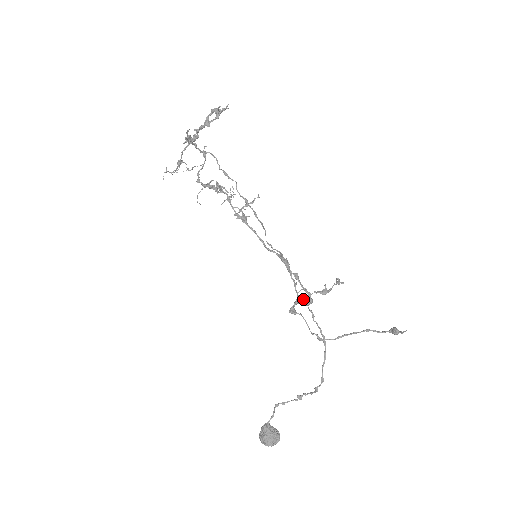
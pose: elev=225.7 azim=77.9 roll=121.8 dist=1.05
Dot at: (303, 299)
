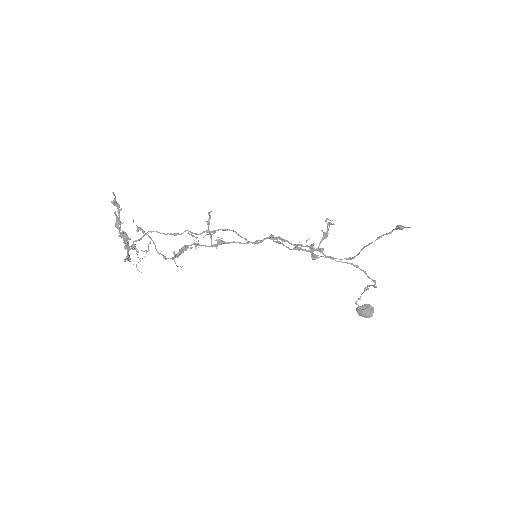
Dot at: occluded
